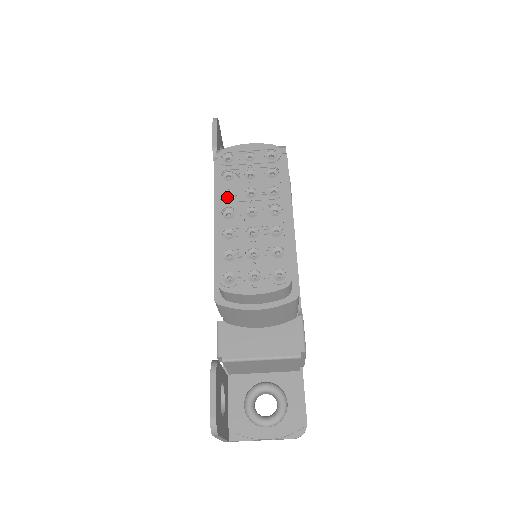
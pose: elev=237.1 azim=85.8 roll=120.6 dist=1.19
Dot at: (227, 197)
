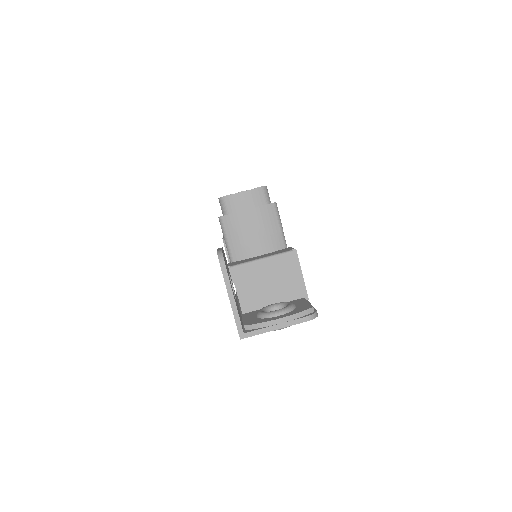
Dot at: occluded
